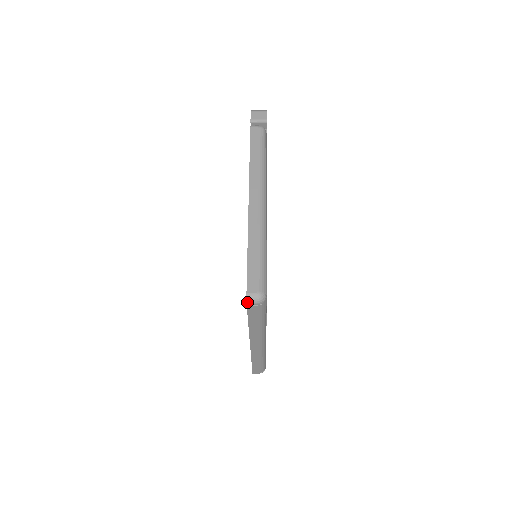
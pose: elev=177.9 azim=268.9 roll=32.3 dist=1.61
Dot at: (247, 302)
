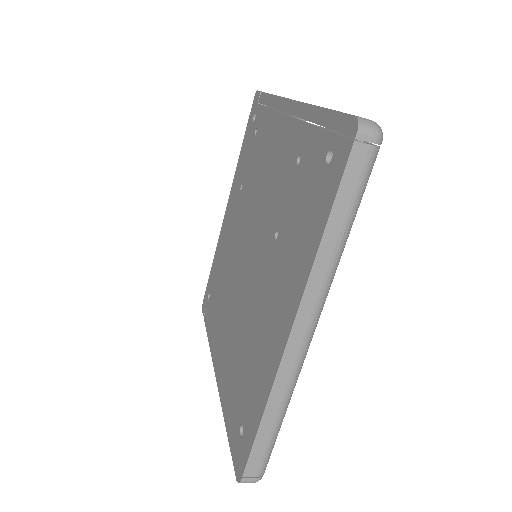
Dot at: (358, 128)
